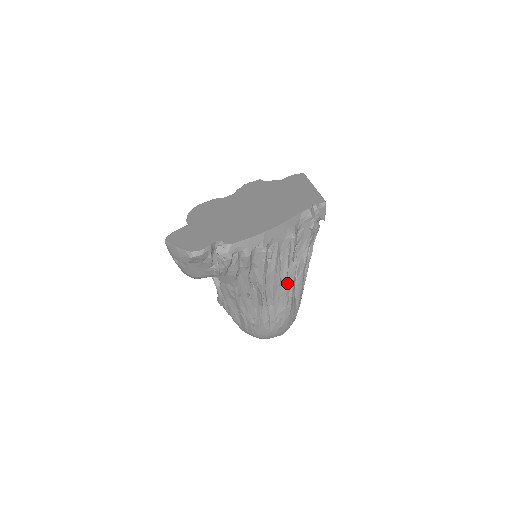
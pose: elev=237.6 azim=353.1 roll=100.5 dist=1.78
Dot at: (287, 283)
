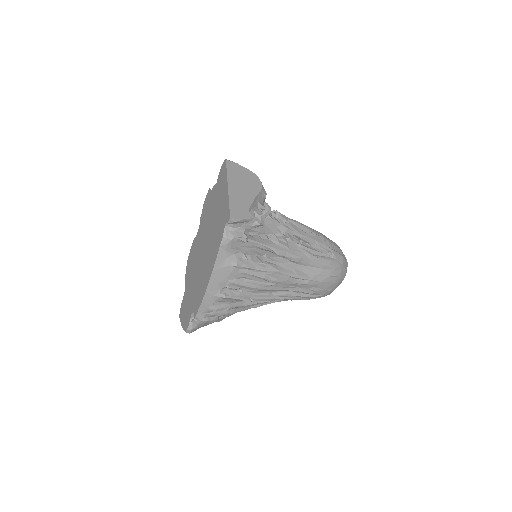
Dot at: (280, 279)
